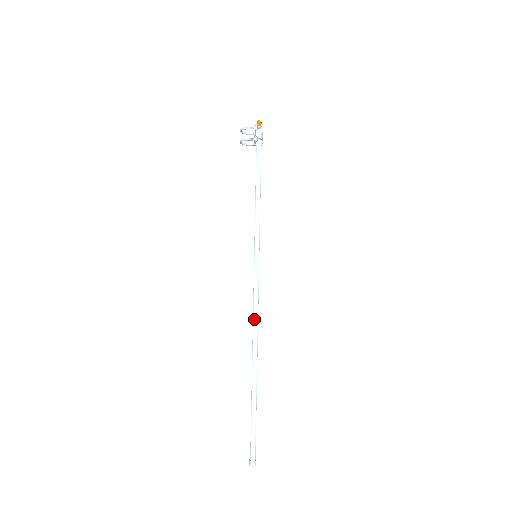
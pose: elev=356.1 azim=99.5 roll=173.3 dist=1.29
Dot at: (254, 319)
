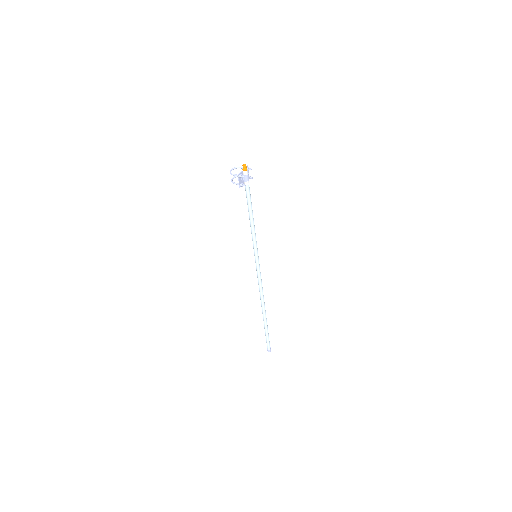
Dot at: (259, 290)
